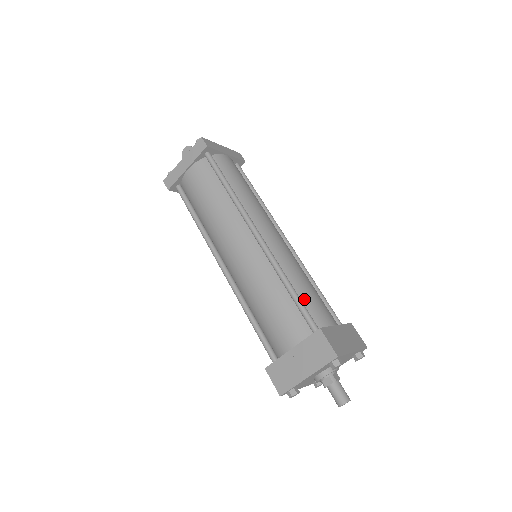
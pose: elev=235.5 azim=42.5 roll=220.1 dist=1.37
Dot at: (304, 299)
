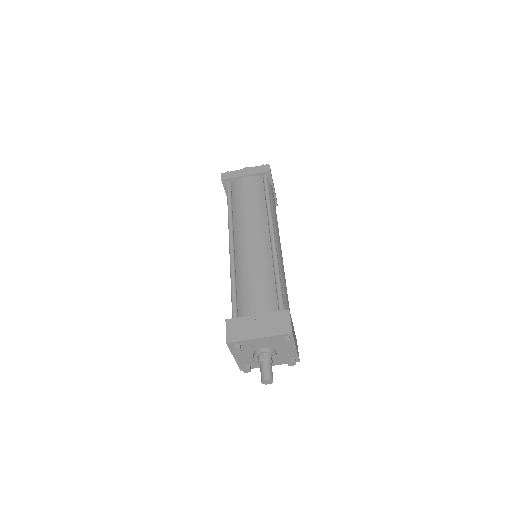
Dot at: (282, 293)
